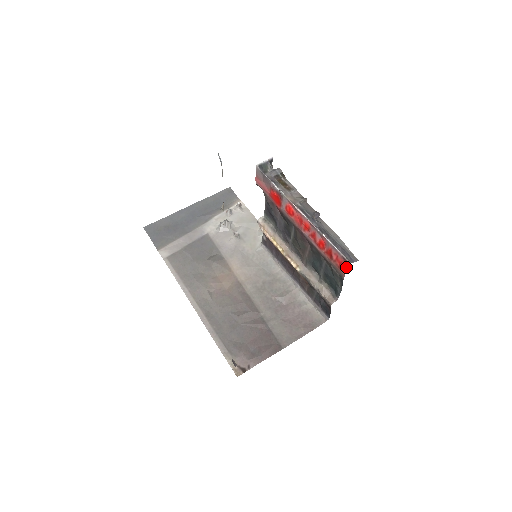
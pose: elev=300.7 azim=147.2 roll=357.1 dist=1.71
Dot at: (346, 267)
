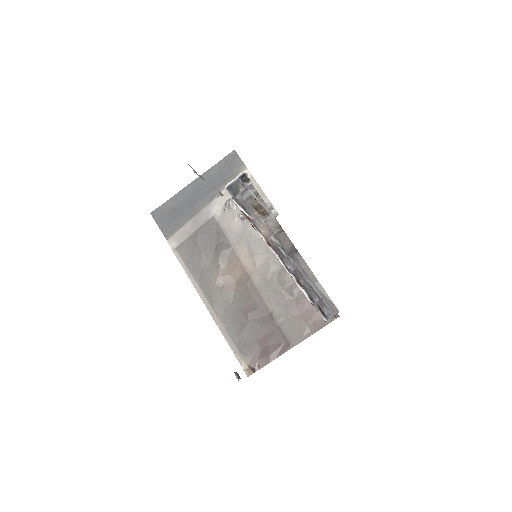
Dot at: occluded
